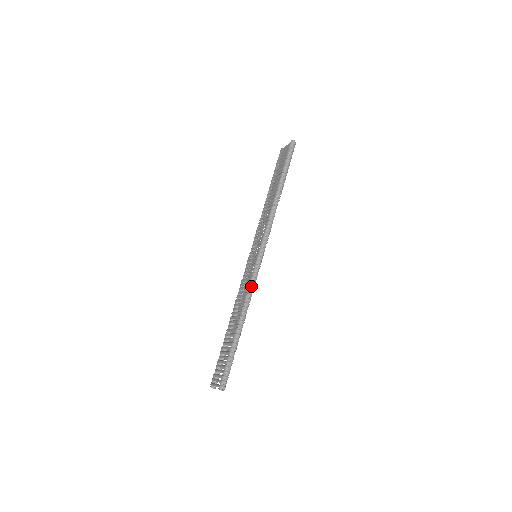
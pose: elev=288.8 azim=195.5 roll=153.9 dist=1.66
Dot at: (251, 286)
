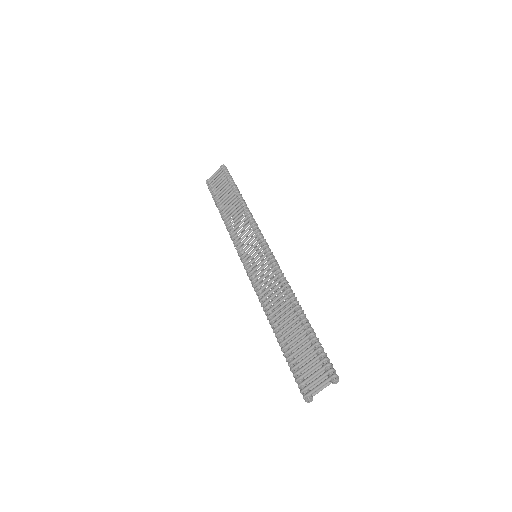
Dot at: (282, 273)
